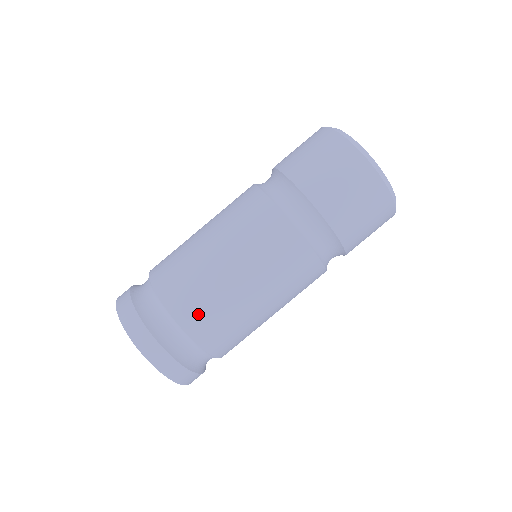
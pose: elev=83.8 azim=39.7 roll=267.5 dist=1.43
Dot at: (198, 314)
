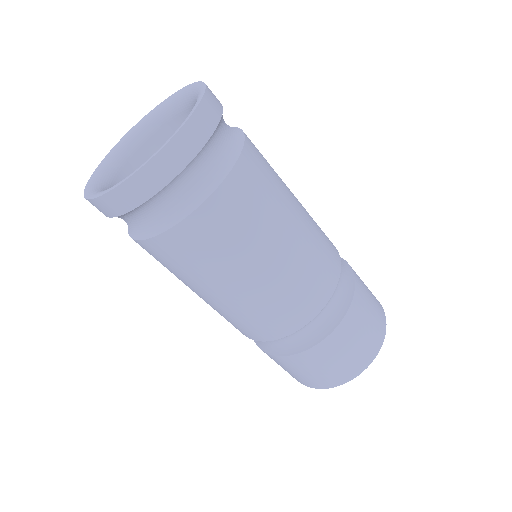
Dot at: (261, 158)
